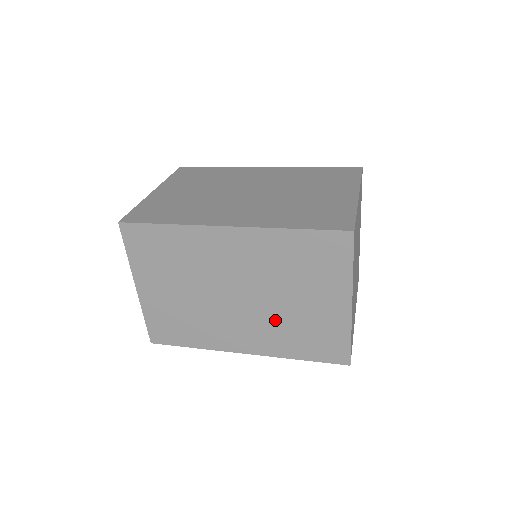
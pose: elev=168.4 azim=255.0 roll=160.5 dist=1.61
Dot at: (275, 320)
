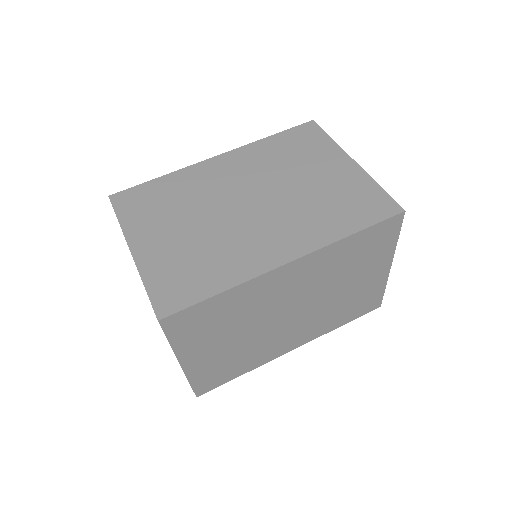
Dot at: (325, 311)
